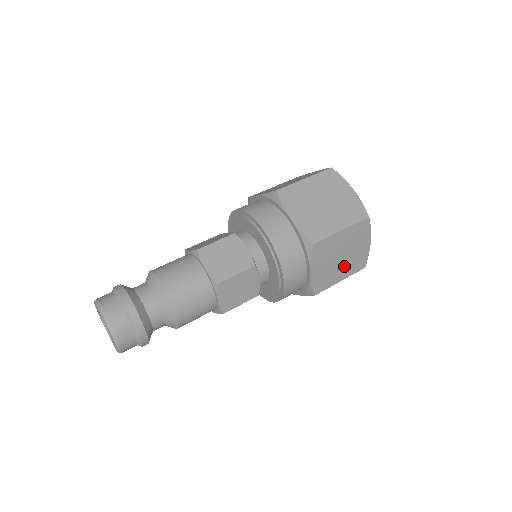
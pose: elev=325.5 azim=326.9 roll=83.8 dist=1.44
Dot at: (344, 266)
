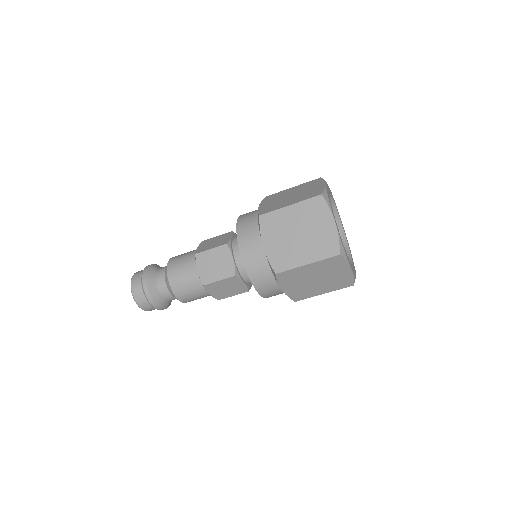
Dot at: (323, 285)
